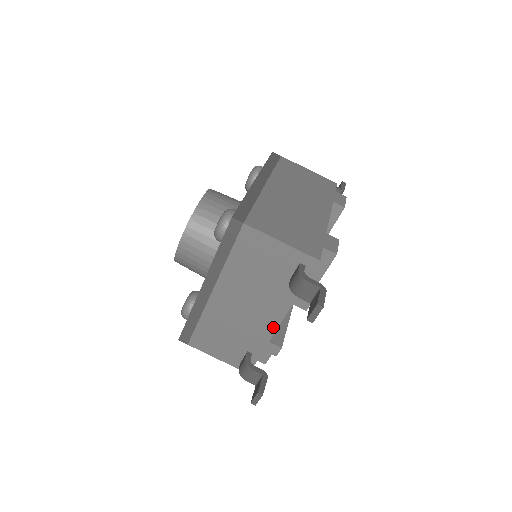
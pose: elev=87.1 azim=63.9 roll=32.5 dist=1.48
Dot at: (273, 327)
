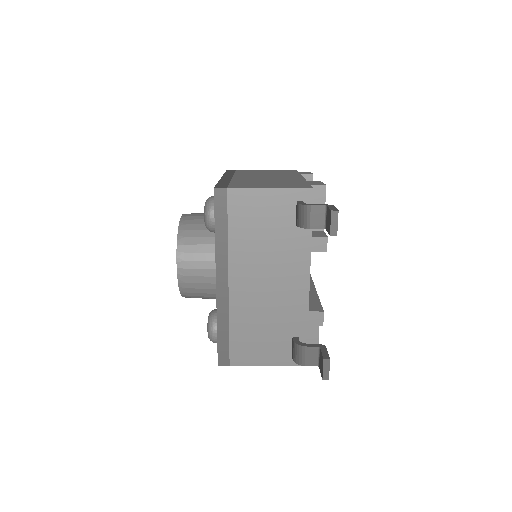
Dot at: (304, 291)
